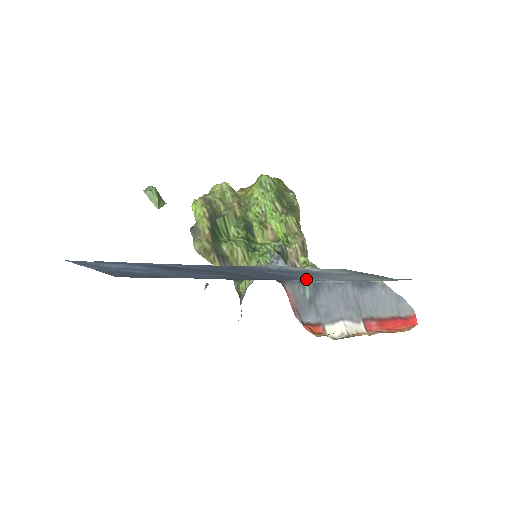
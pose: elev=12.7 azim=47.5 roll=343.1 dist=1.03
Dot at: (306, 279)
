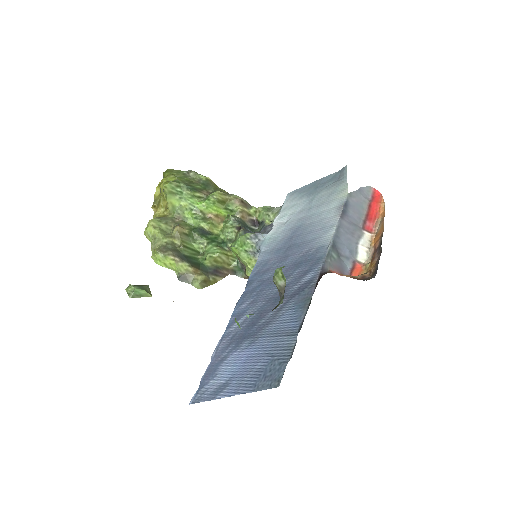
Dot at: (324, 248)
